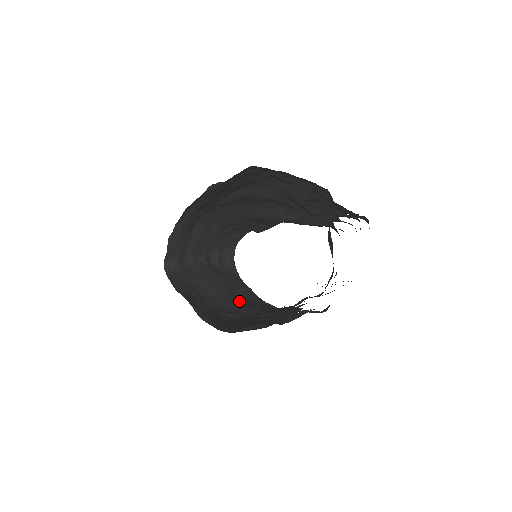
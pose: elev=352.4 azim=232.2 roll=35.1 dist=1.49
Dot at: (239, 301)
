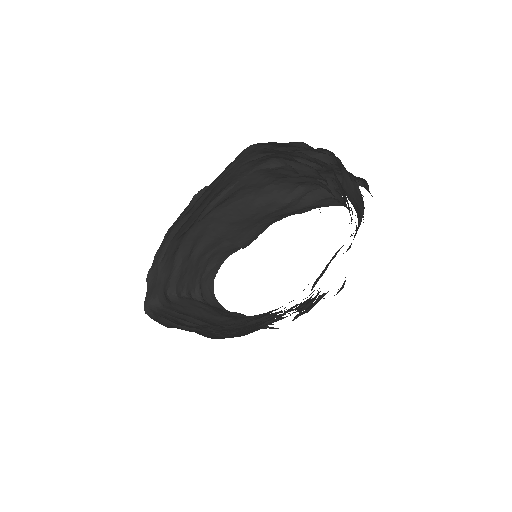
Dot at: occluded
